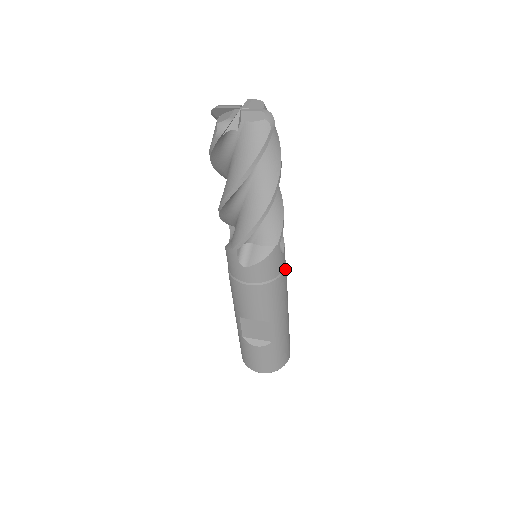
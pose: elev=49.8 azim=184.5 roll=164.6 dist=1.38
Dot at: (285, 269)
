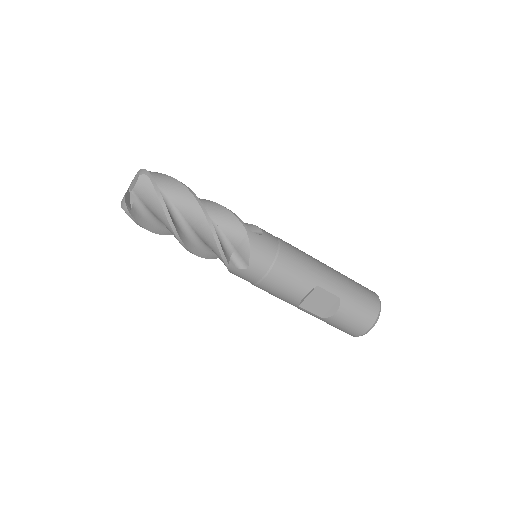
Dot at: (281, 242)
